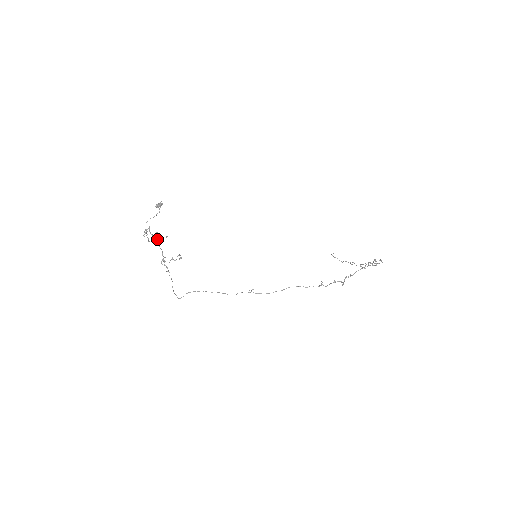
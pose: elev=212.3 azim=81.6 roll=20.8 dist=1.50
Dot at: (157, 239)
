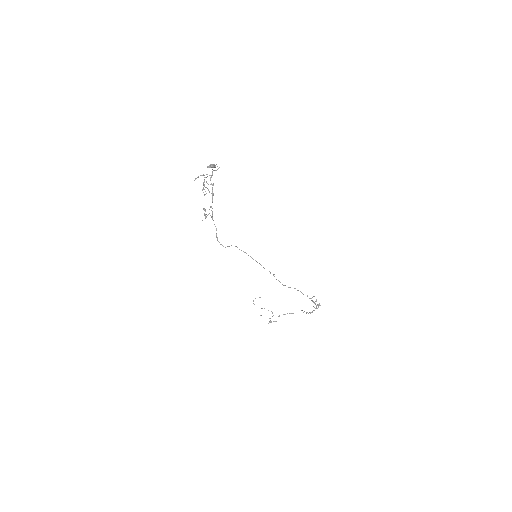
Dot at: occluded
